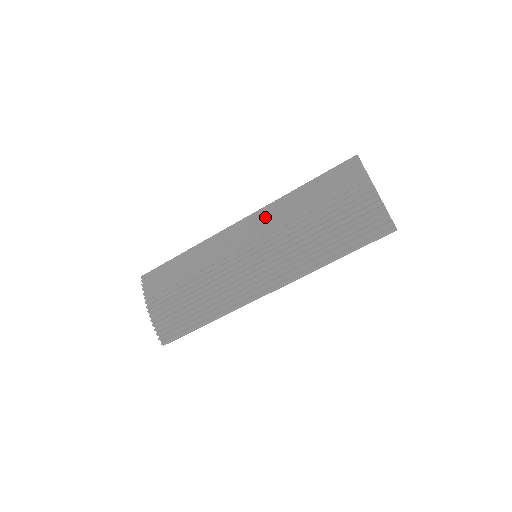
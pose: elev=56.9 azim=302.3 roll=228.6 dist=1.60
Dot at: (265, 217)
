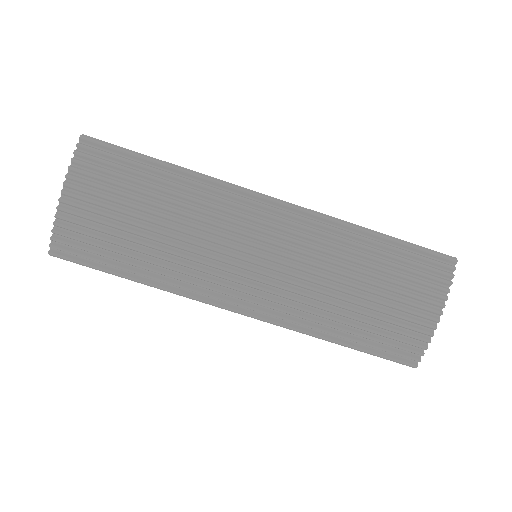
Dot at: (308, 229)
